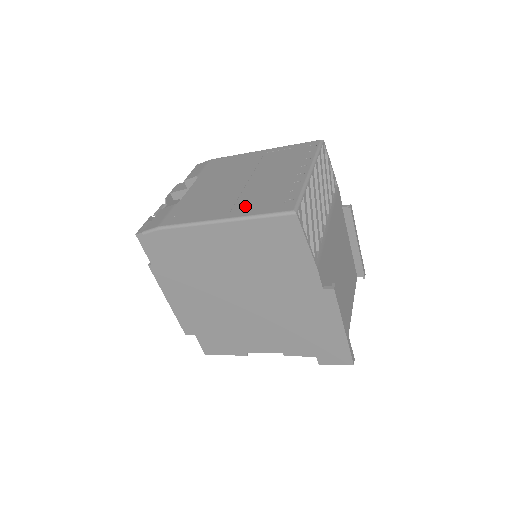
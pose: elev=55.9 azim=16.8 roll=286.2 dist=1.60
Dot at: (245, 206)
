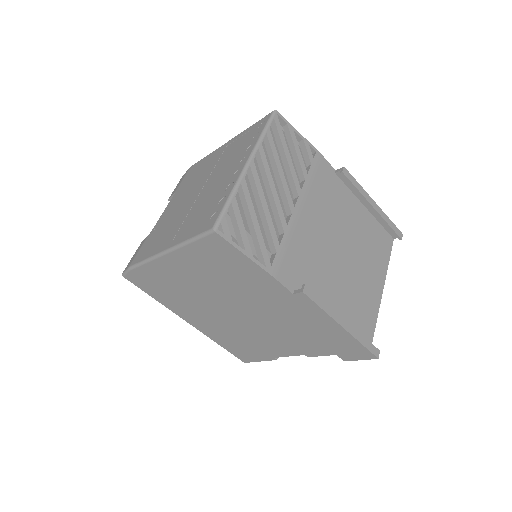
Dot at: (185, 229)
